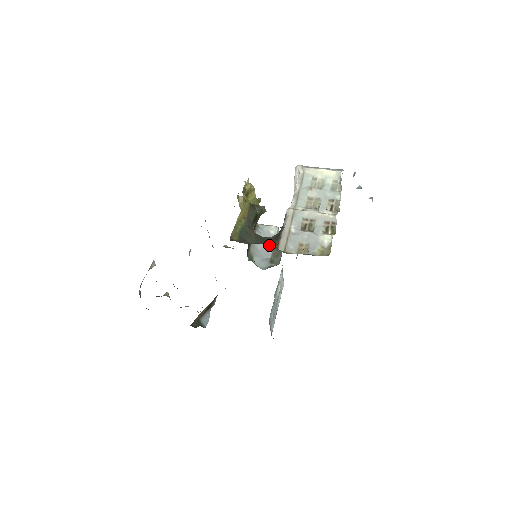
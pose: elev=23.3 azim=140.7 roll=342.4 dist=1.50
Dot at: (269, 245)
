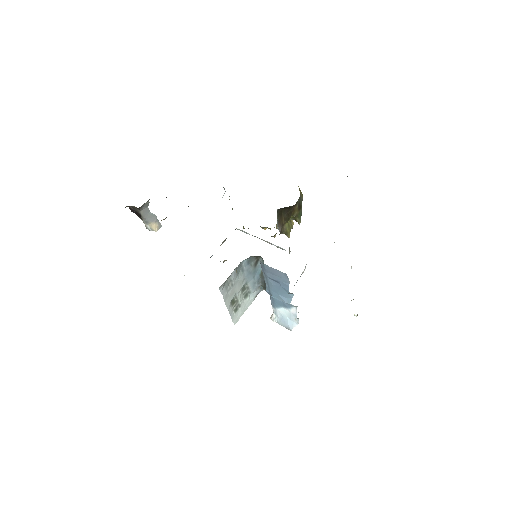
Dot at: occluded
